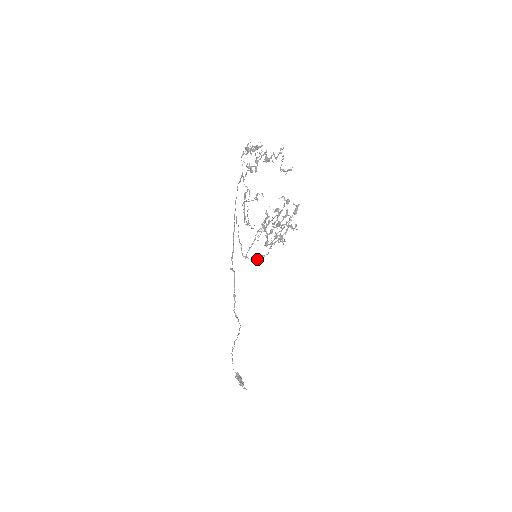
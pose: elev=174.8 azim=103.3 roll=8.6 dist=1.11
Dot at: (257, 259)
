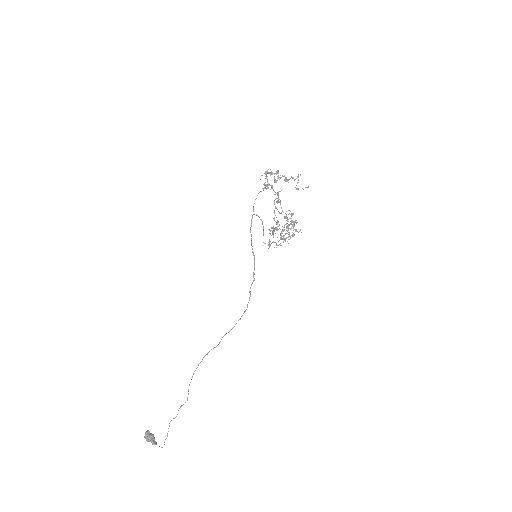
Dot at: (279, 244)
